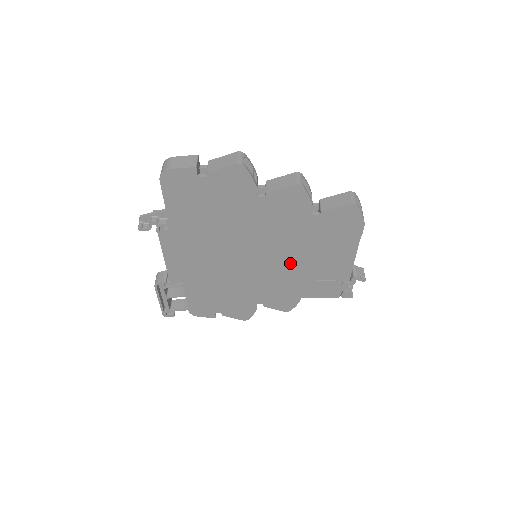
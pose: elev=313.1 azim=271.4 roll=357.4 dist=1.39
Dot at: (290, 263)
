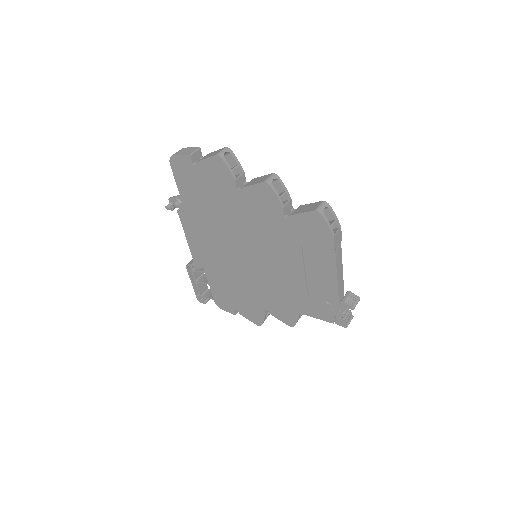
Dot at: (280, 269)
